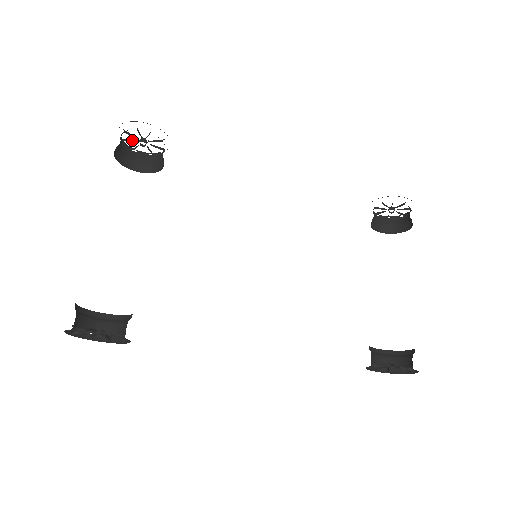
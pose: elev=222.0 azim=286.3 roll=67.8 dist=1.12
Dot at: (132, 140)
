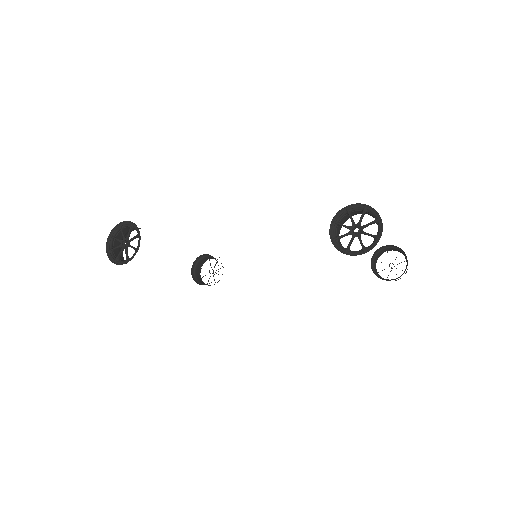
Dot at: occluded
